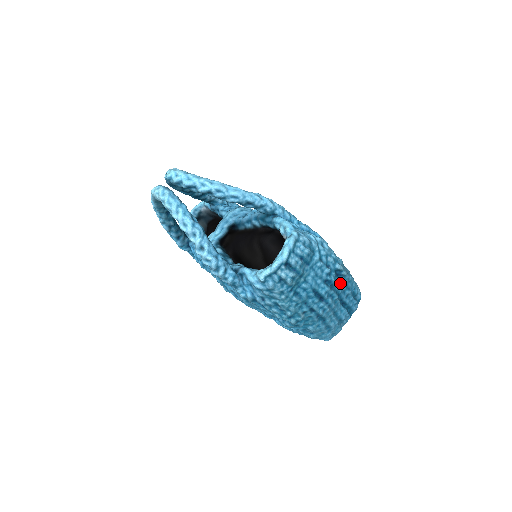
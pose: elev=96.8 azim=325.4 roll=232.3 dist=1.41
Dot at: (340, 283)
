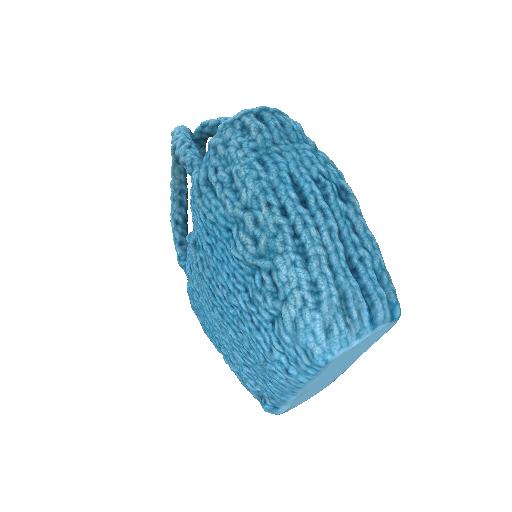
Dot at: (346, 218)
